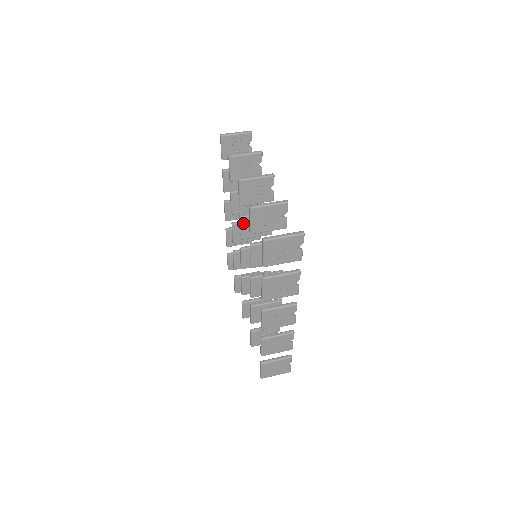
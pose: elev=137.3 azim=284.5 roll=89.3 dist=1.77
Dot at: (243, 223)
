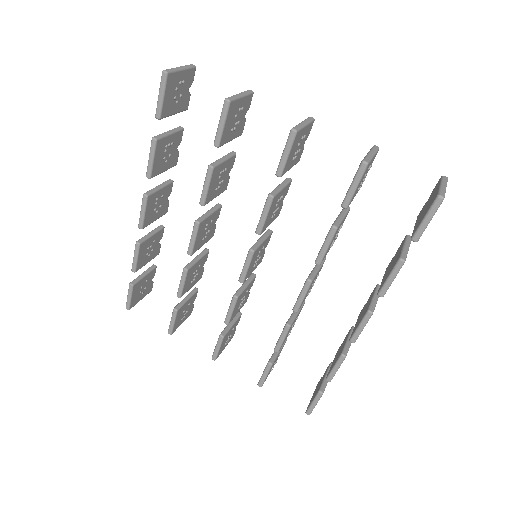
Dot at: (271, 206)
